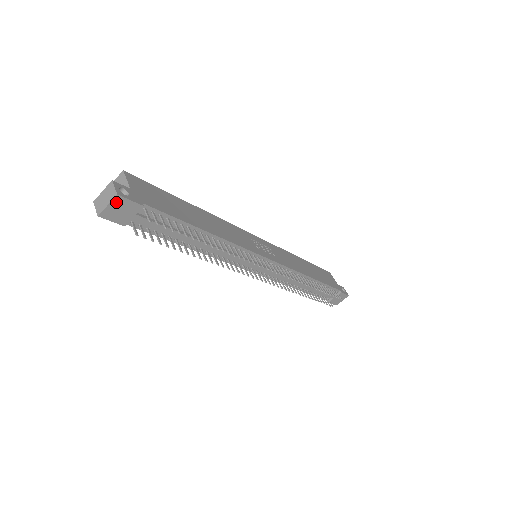
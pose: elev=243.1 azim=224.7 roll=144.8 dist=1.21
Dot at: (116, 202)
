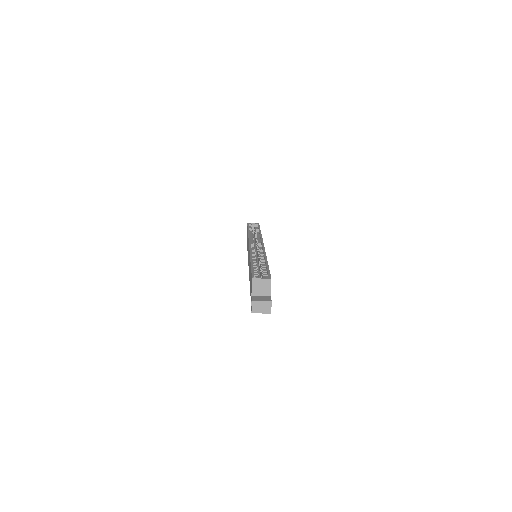
Dot at: (266, 312)
